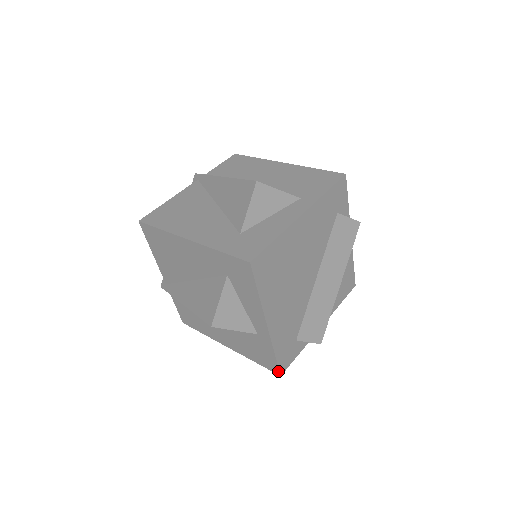
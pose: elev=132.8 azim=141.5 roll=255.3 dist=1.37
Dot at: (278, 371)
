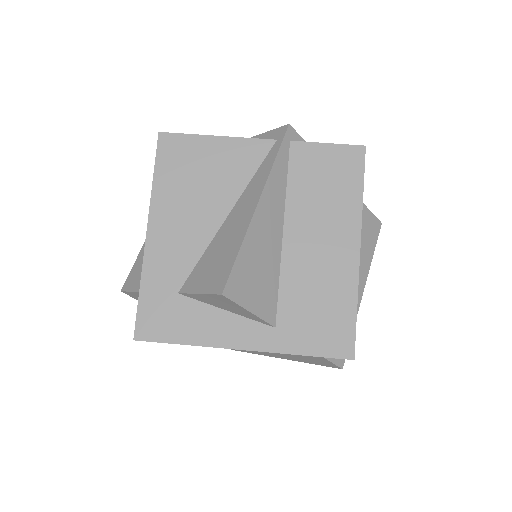
Dot at: occluded
